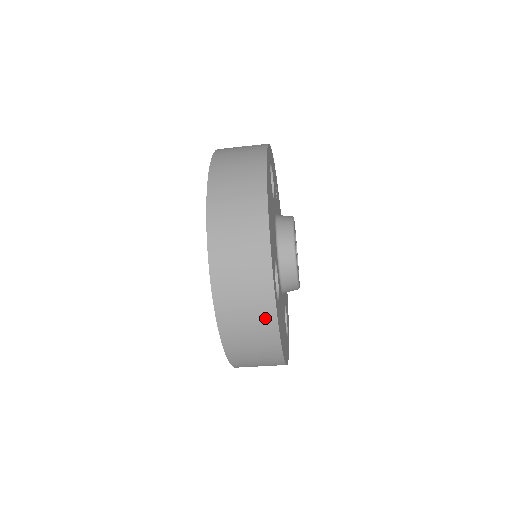
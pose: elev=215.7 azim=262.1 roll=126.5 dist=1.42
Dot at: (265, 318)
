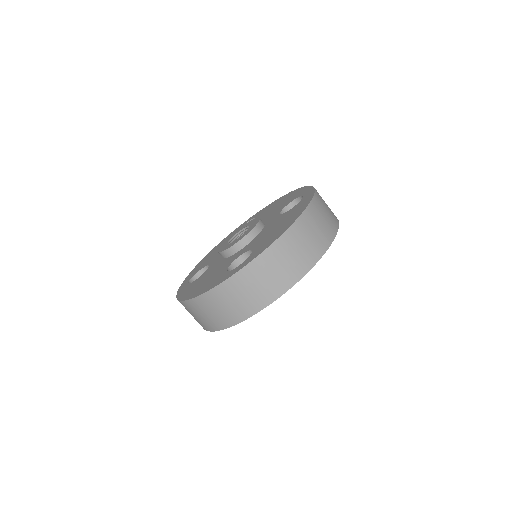
Dot at: (334, 218)
